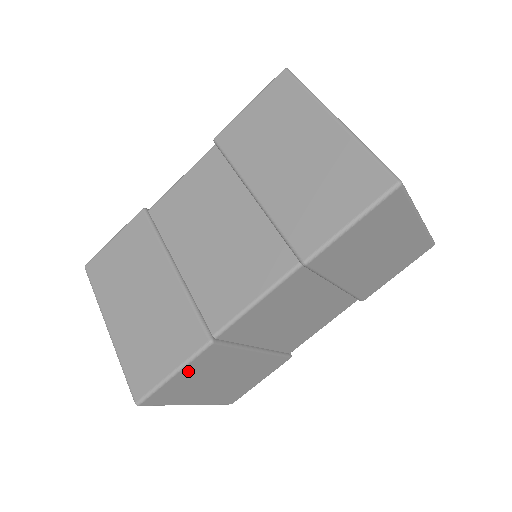
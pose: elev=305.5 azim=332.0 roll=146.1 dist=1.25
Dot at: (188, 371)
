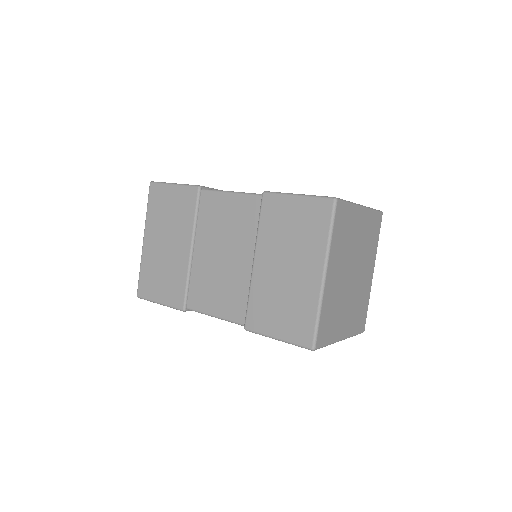
Dot at: occluded
